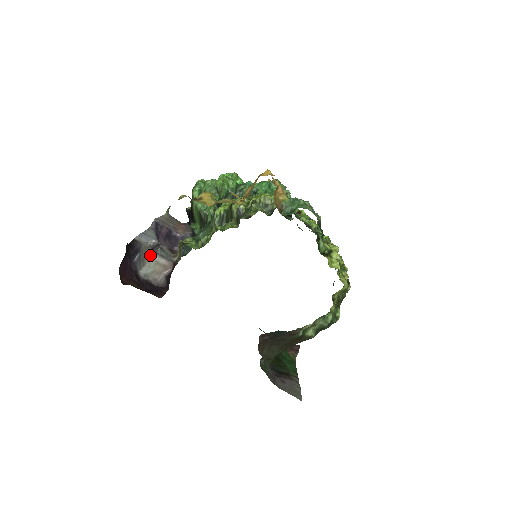
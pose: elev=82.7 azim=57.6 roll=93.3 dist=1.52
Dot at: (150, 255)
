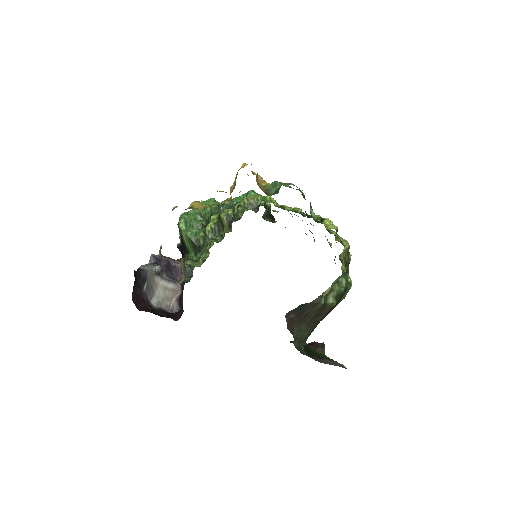
Dot at: (157, 282)
